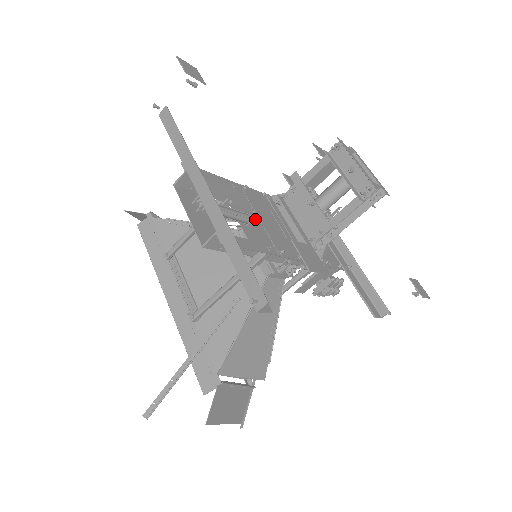
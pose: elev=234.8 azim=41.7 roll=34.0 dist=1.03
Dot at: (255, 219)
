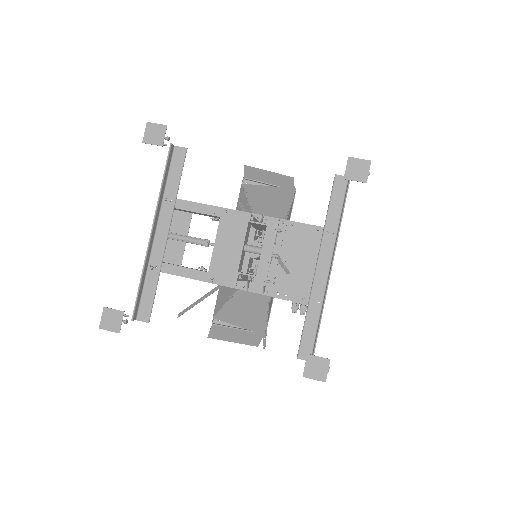
Dot at: occluded
